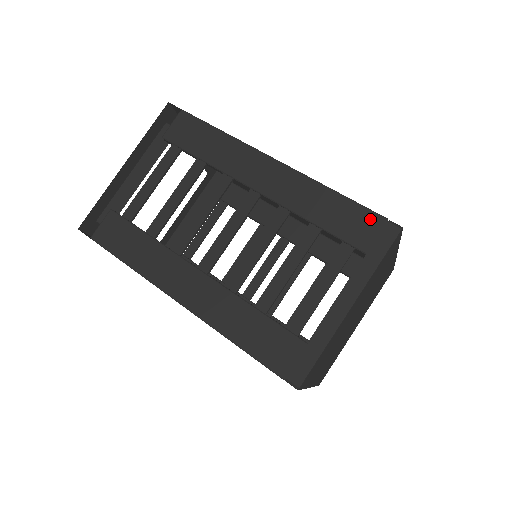
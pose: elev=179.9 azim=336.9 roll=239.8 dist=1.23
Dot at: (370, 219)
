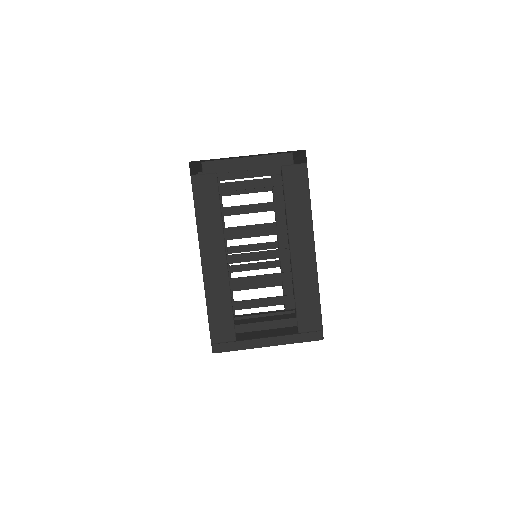
Dot at: (317, 322)
